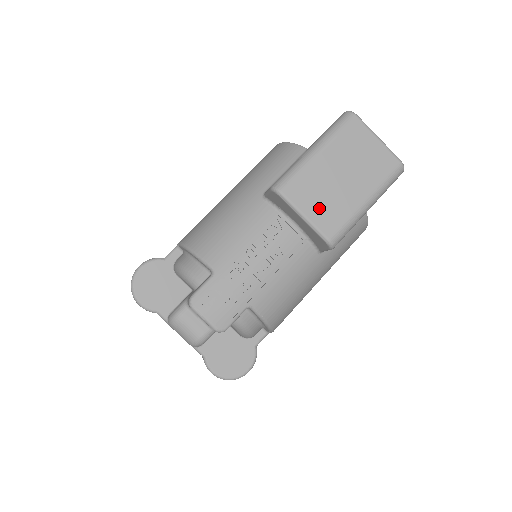
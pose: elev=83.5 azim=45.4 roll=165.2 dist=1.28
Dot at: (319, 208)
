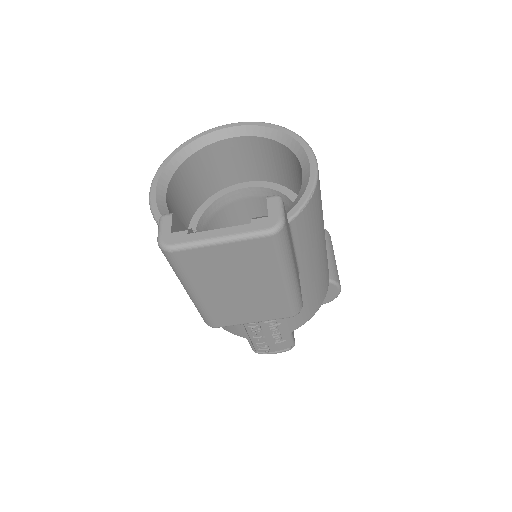
Dot at: (254, 313)
